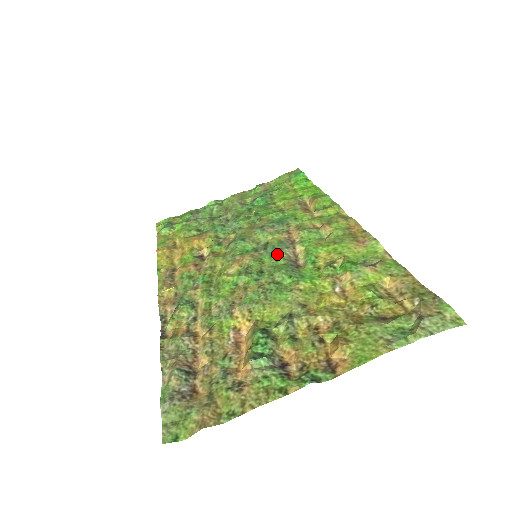
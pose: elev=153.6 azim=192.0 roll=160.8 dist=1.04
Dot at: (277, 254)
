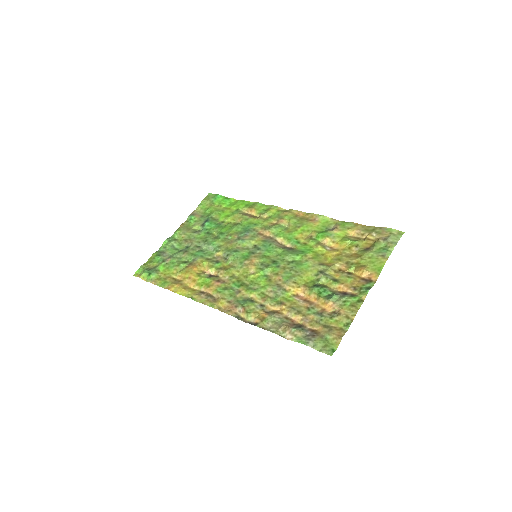
Dot at: (272, 248)
